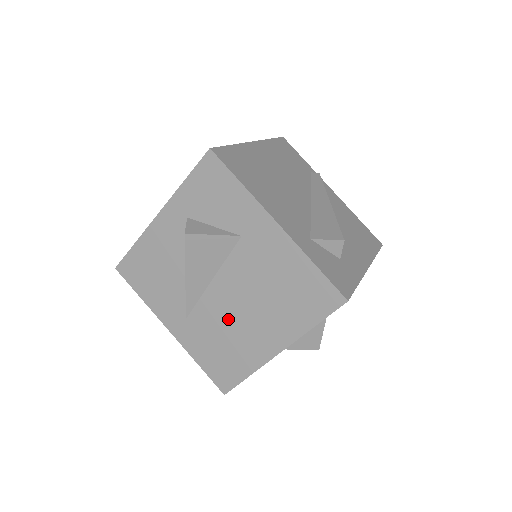
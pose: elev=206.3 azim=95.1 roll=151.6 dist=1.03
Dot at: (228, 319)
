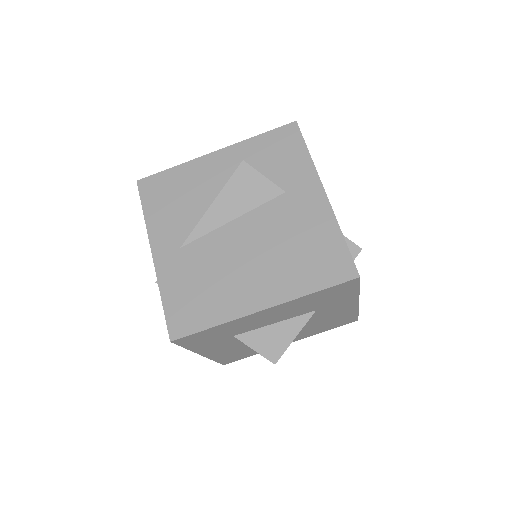
Dot at: (227, 261)
